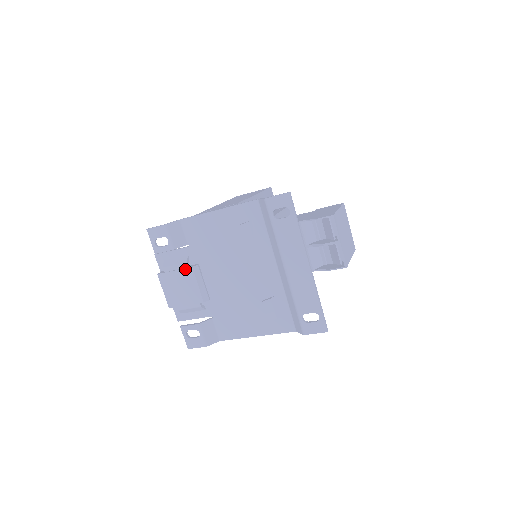
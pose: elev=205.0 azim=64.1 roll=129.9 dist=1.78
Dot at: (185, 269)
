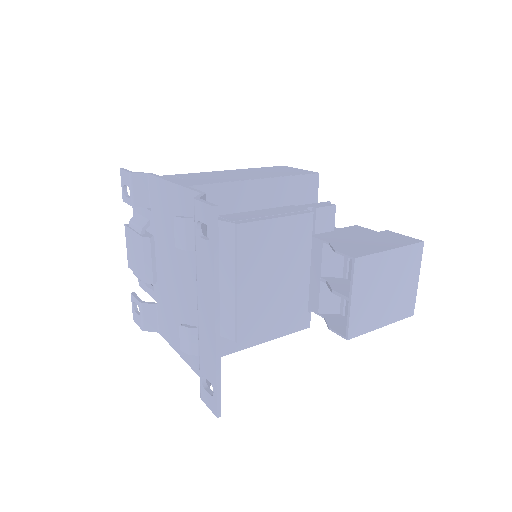
Dot at: (139, 235)
